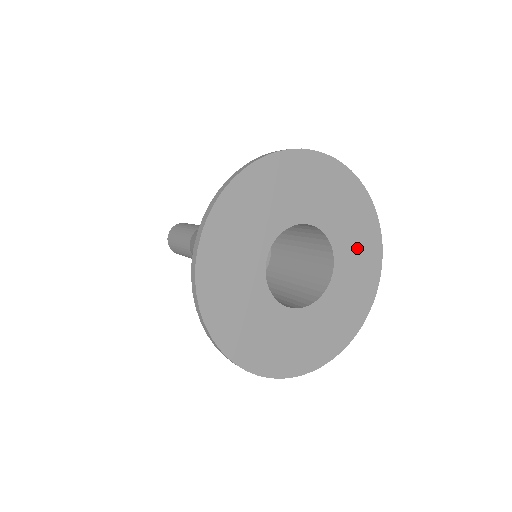
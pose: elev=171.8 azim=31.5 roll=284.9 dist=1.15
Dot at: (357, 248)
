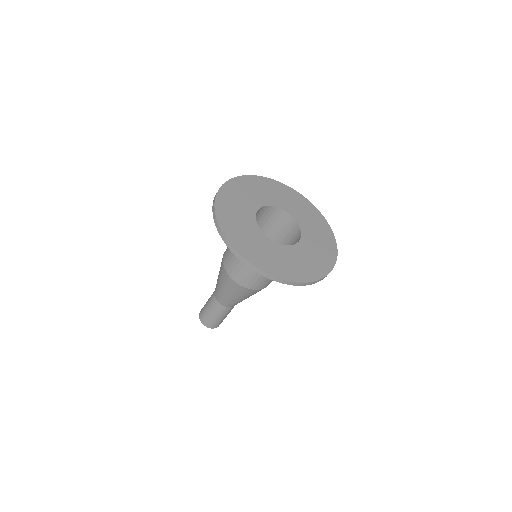
Dot at: (315, 254)
